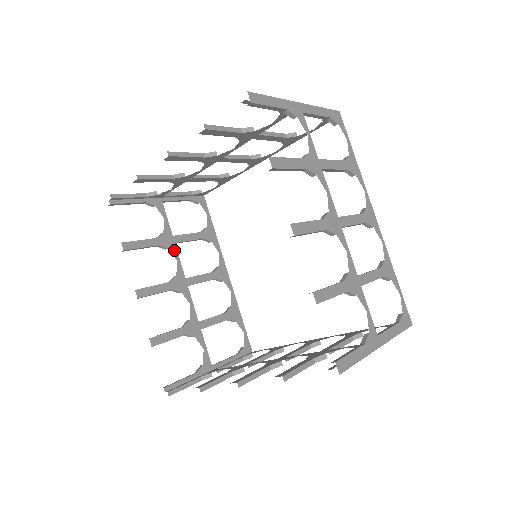
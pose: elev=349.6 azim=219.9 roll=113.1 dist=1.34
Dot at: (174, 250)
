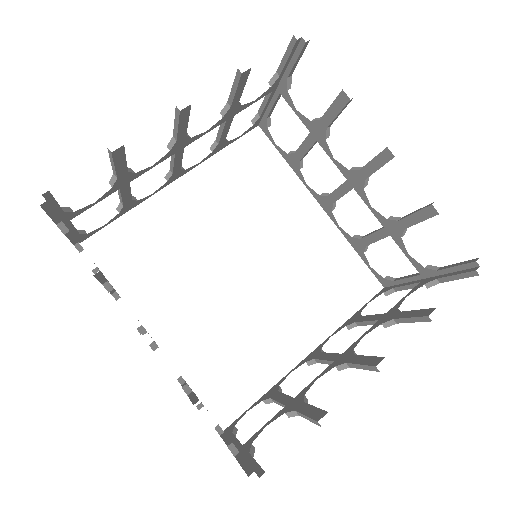
Dot at: occluded
